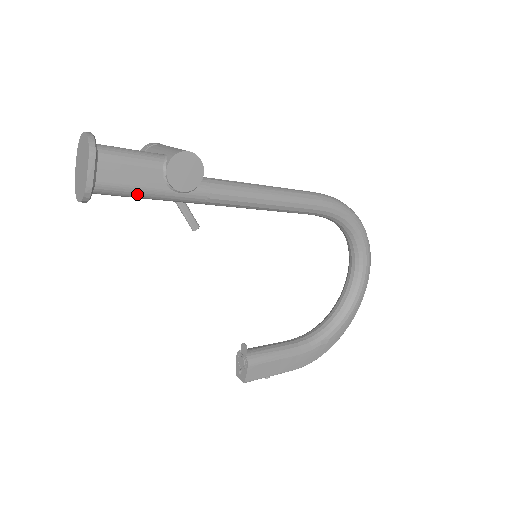
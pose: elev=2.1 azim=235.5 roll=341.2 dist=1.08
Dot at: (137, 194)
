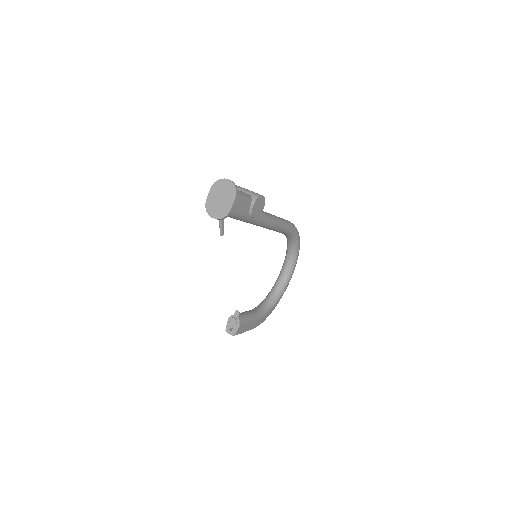
Dot at: (237, 217)
